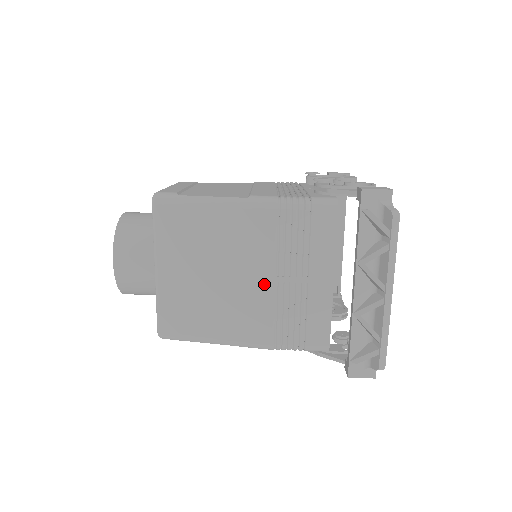
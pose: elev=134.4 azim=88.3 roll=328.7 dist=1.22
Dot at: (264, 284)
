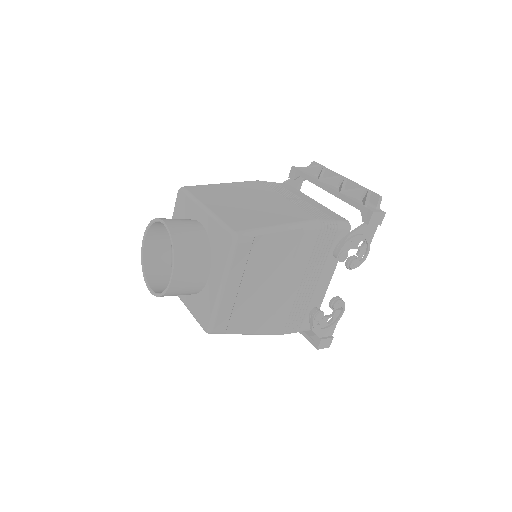
Dot at: (282, 201)
